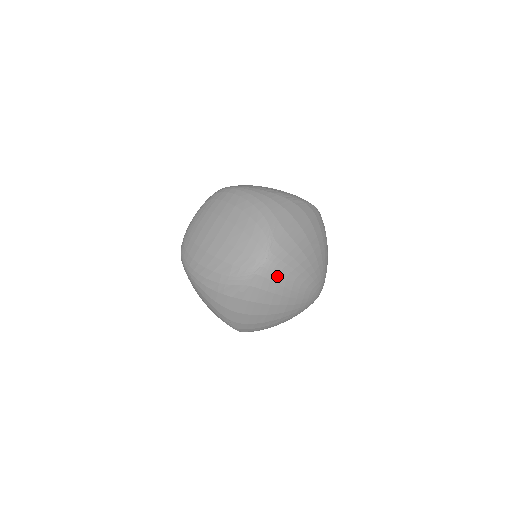
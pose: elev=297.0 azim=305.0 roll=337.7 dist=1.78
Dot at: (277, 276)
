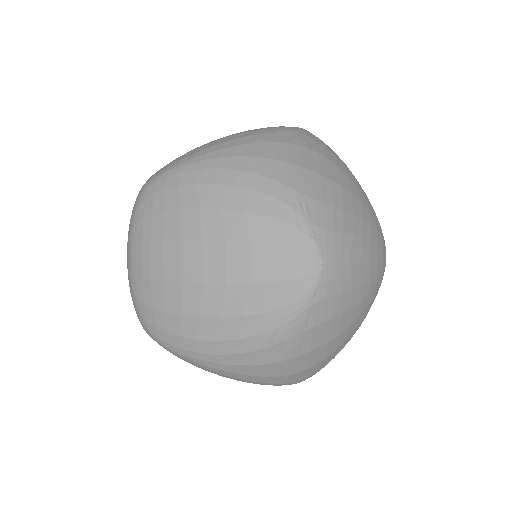
Dot at: occluded
